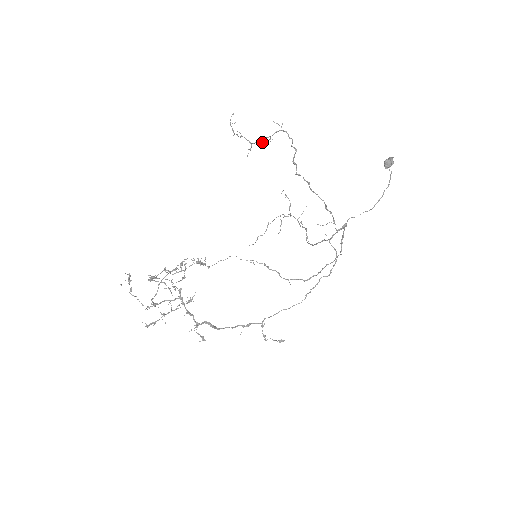
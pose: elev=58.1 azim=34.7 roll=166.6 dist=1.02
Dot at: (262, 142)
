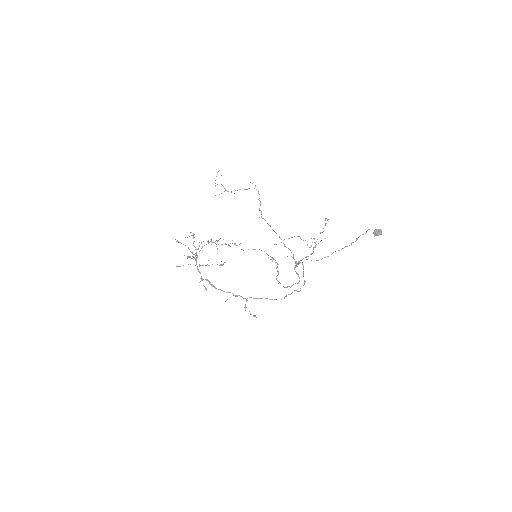
Dot at: occluded
